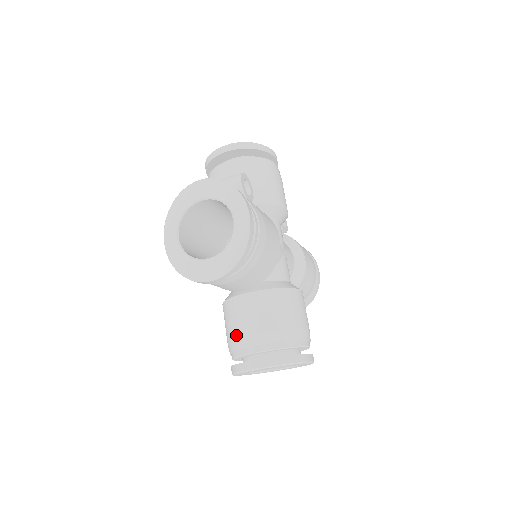
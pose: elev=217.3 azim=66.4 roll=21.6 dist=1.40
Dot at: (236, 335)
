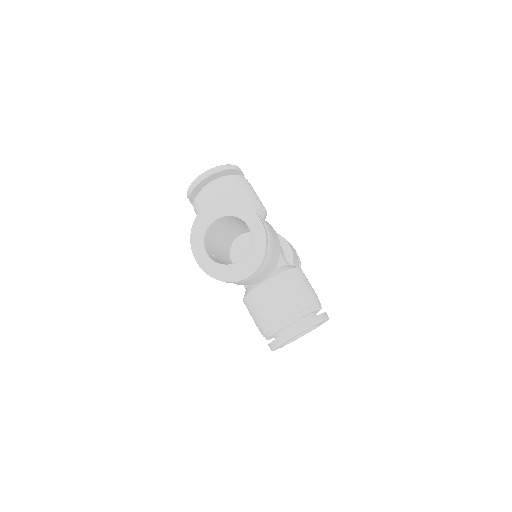
Dot at: occluded
